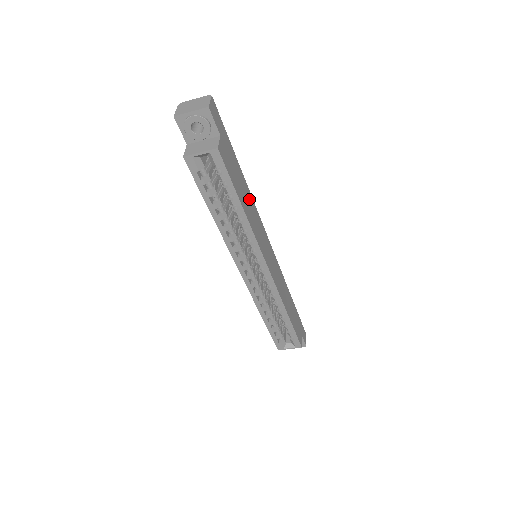
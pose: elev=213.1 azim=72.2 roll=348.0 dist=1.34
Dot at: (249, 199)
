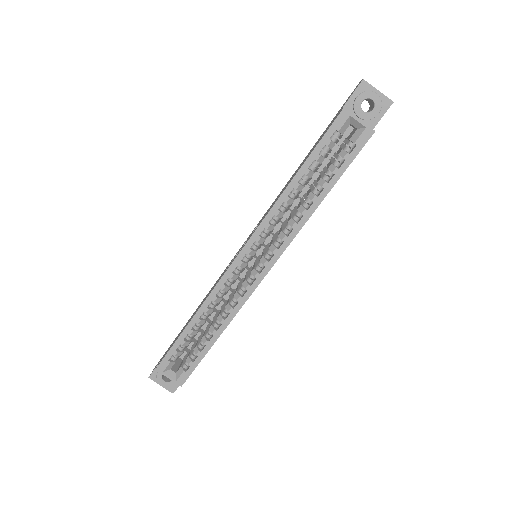
Dot at: occluded
